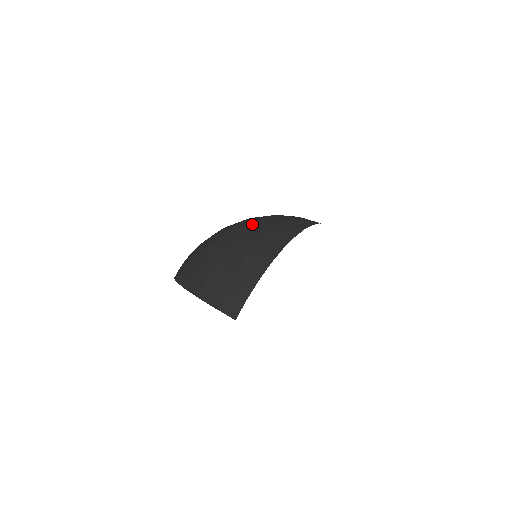
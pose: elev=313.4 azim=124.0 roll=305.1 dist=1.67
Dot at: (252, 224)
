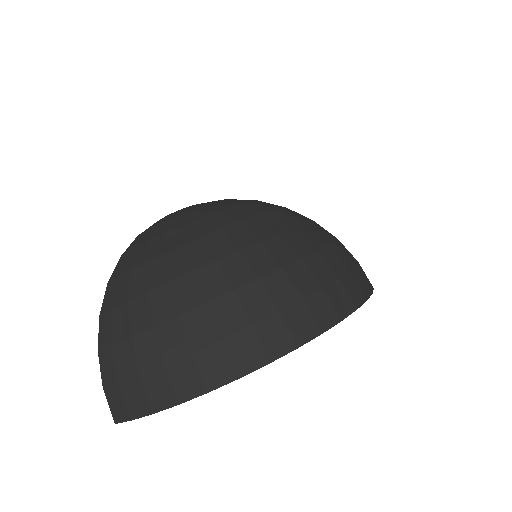
Dot at: (212, 298)
